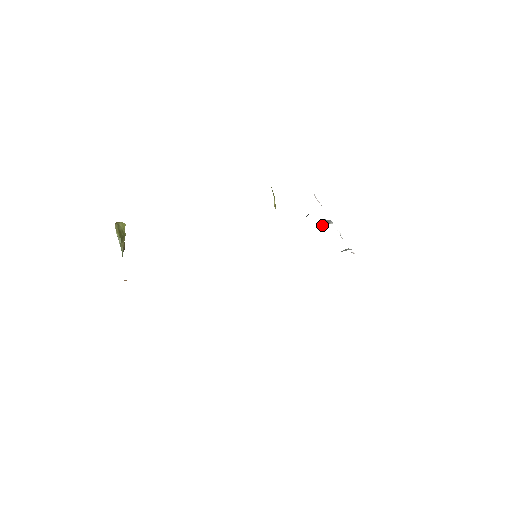
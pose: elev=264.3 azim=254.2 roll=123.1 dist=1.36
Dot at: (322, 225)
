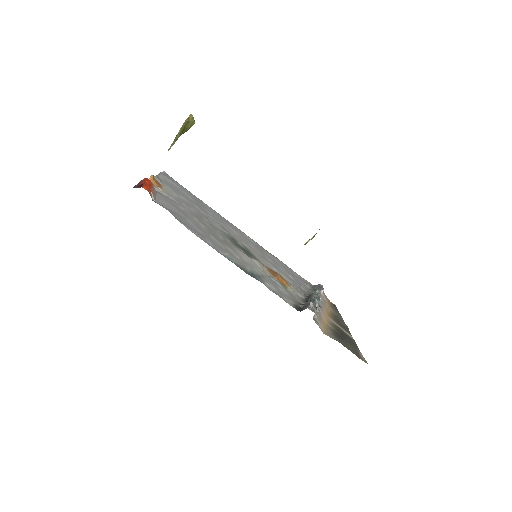
Dot at: (310, 300)
